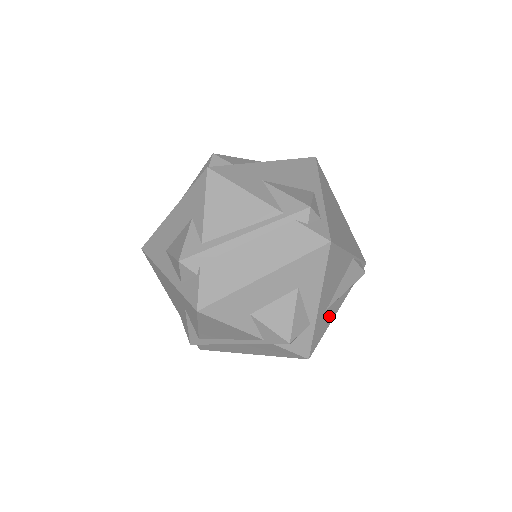
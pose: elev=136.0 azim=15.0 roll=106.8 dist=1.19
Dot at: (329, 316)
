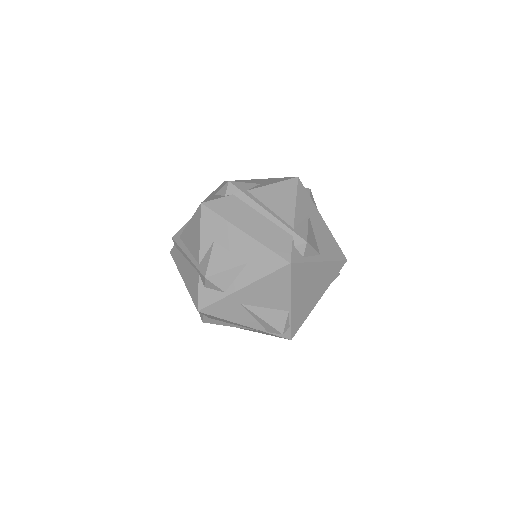
Dot at: (237, 314)
